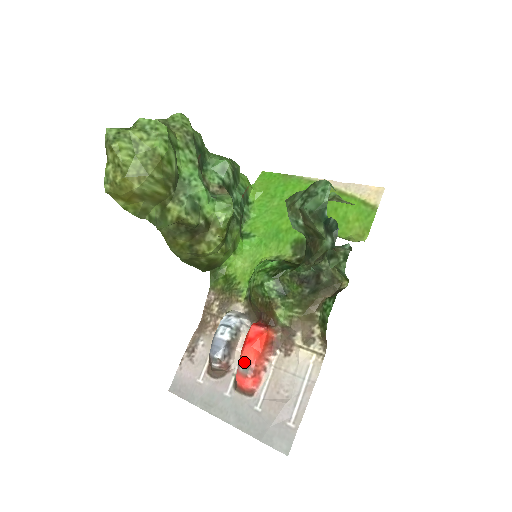
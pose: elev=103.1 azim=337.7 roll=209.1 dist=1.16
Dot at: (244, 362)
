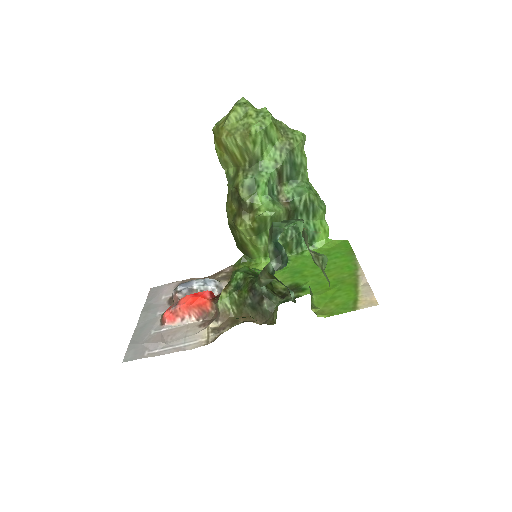
Dot at: (179, 301)
